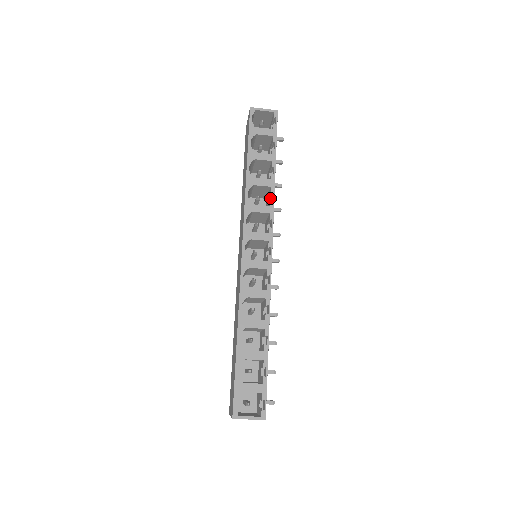
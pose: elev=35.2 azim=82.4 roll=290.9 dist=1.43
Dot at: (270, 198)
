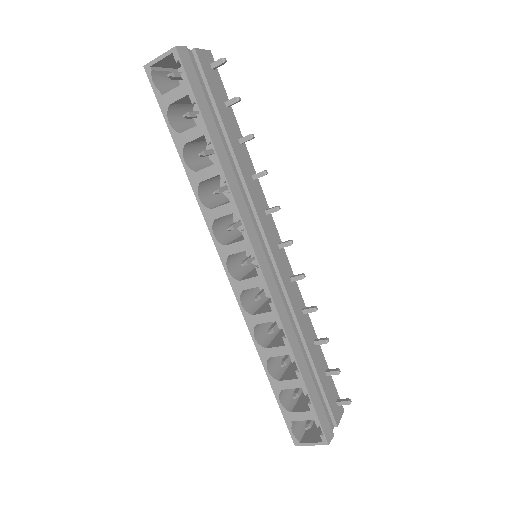
Dot at: occluded
